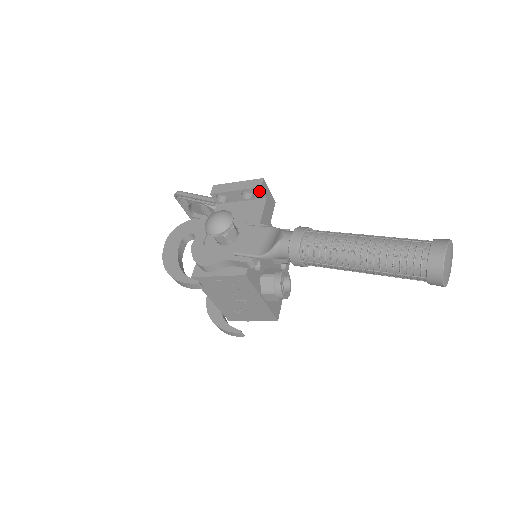
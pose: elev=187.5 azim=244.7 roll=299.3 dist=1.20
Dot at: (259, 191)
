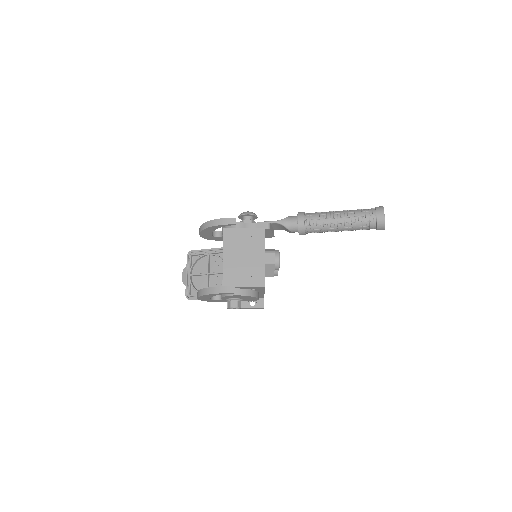
Dot at: occluded
